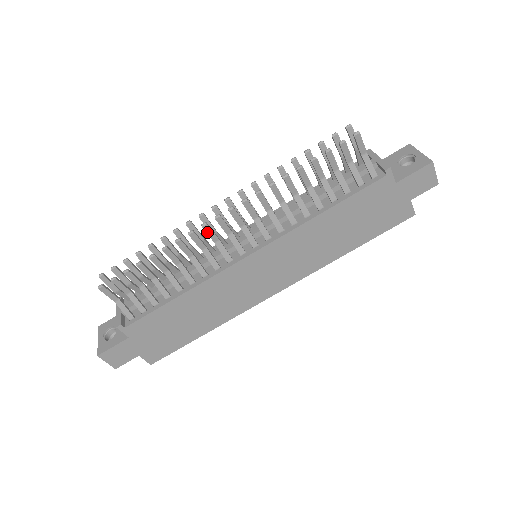
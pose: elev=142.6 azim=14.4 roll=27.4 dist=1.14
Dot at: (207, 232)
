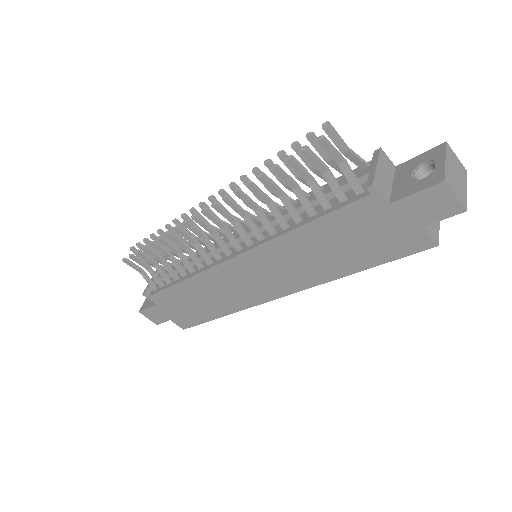
Dot at: (190, 229)
